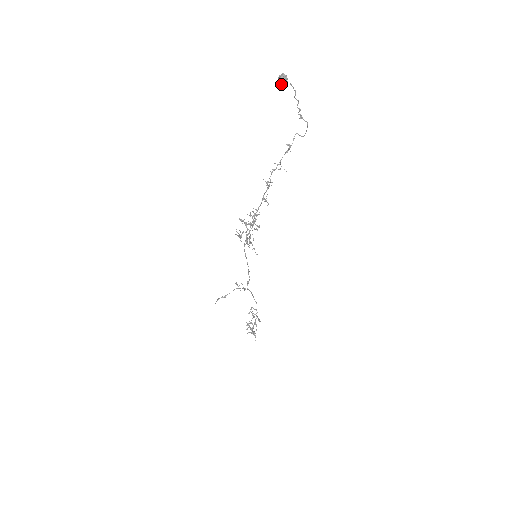
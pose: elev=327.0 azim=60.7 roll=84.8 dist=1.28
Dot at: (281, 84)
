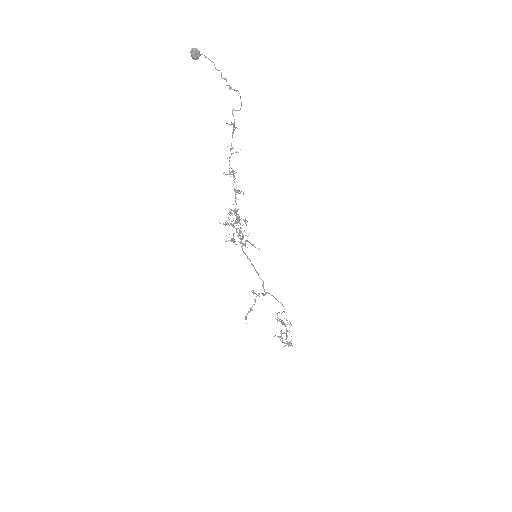
Dot at: occluded
